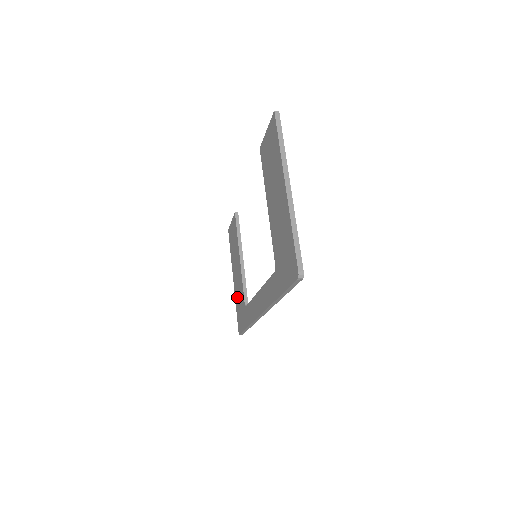
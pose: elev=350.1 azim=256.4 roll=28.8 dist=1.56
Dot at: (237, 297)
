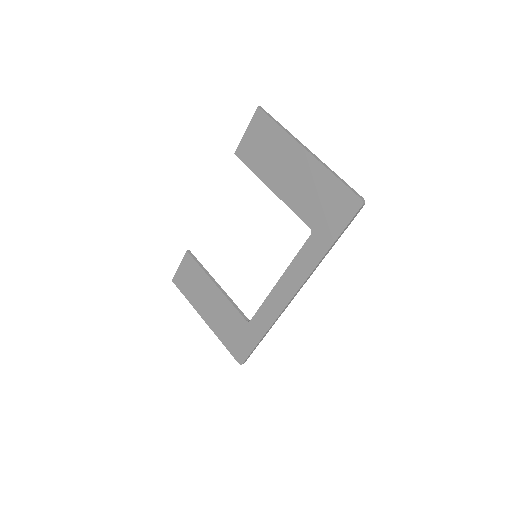
Dot at: (223, 330)
